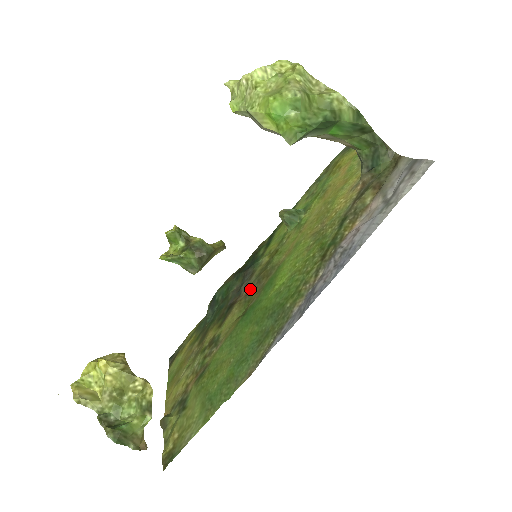
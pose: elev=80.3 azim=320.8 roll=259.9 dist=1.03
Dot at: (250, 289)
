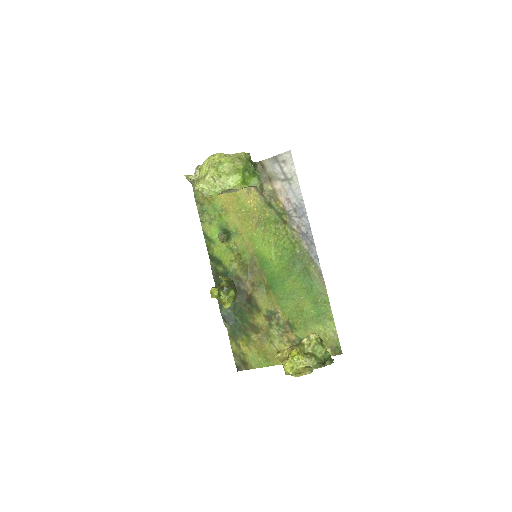
Dot at: (251, 281)
